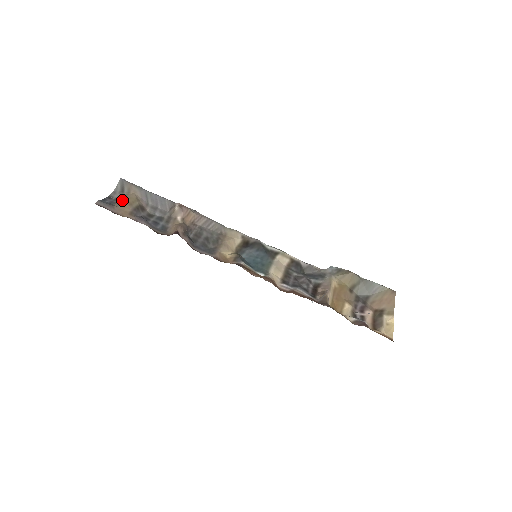
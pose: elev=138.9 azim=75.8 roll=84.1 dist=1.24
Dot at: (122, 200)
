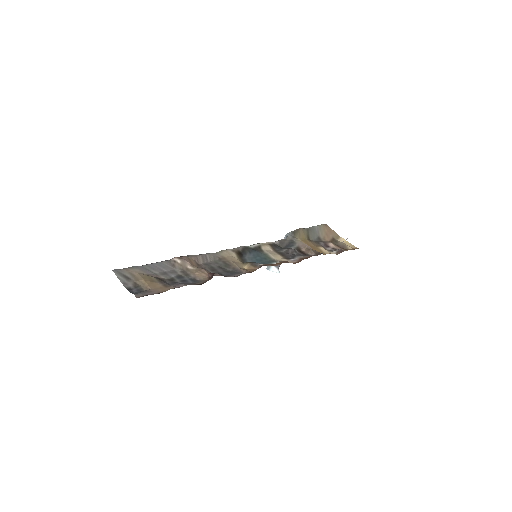
Dot at: (141, 283)
